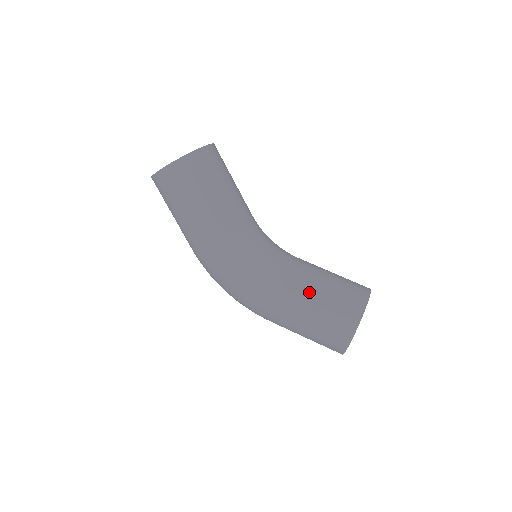
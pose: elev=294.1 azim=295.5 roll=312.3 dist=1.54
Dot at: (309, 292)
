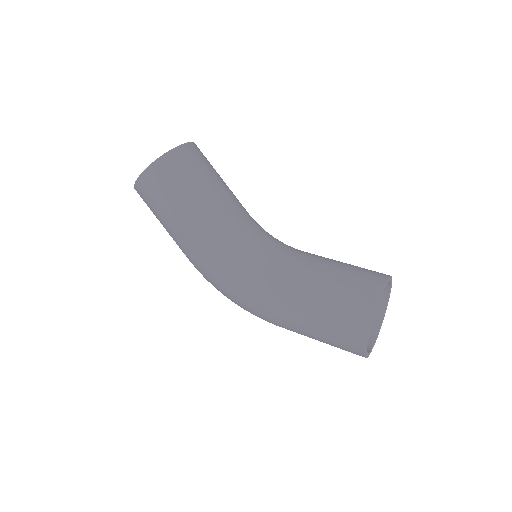
Dot at: (310, 289)
